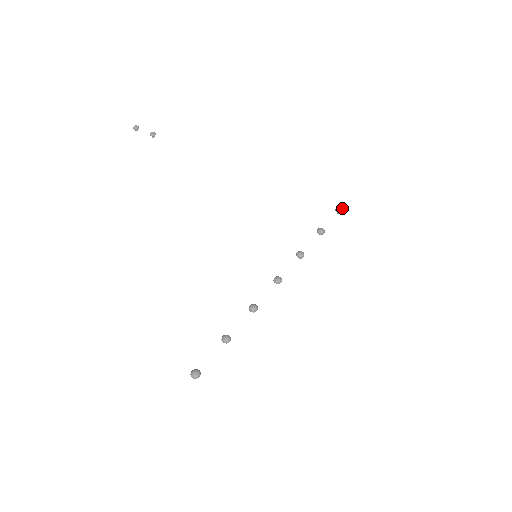
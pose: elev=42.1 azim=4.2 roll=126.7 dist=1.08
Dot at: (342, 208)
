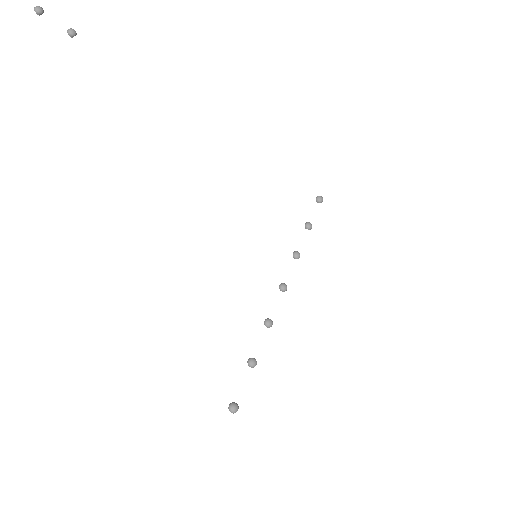
Dot at: occluded
